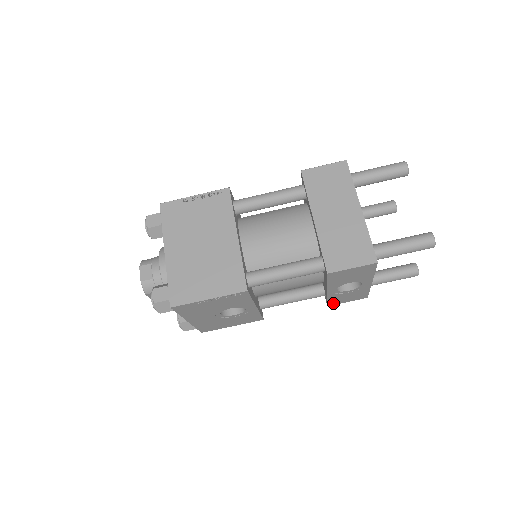
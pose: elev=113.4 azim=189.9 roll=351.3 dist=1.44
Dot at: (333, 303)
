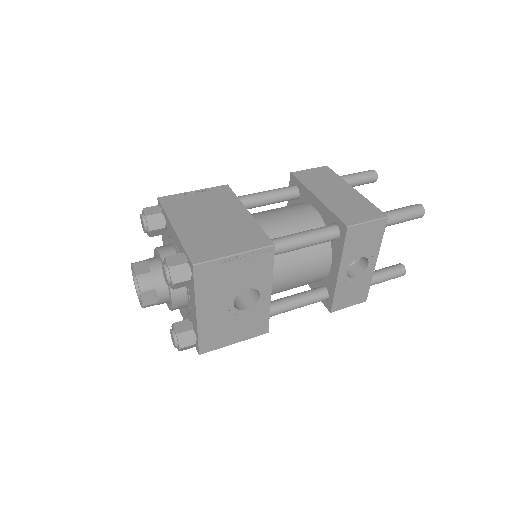
Dot at: (336, 306)
